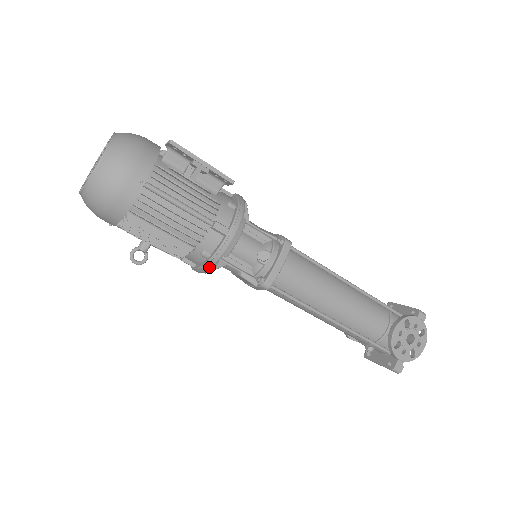
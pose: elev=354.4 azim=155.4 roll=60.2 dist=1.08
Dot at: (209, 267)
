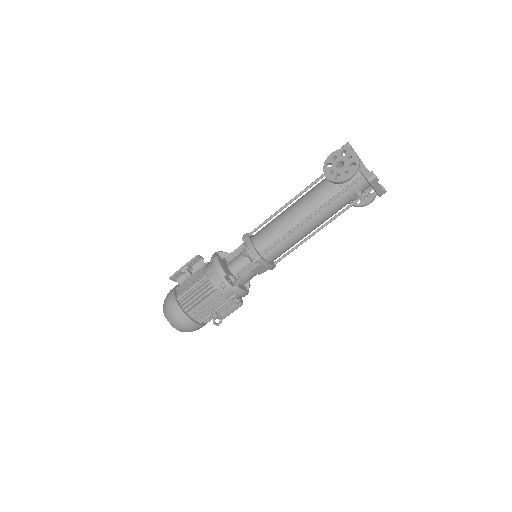
Dot at: (230, 287)
